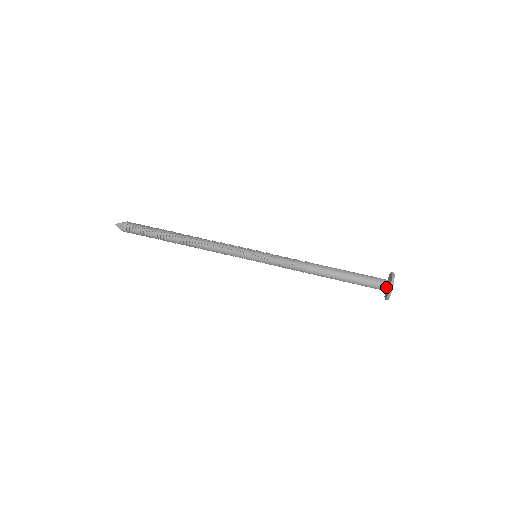
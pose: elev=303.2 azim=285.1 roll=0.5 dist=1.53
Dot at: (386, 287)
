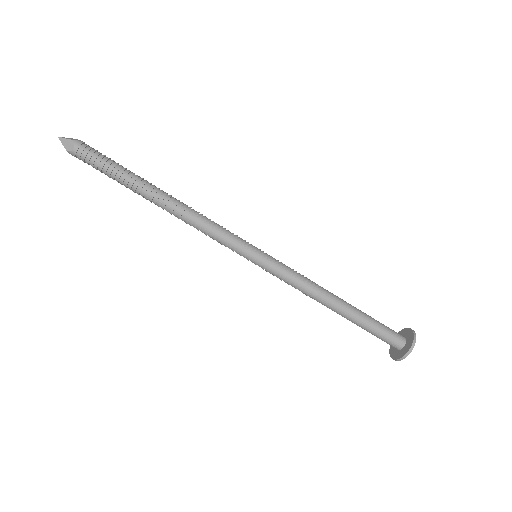
Dot at: (401, 346)
